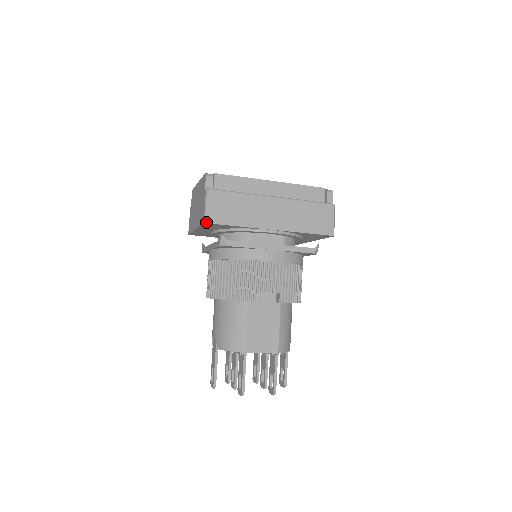
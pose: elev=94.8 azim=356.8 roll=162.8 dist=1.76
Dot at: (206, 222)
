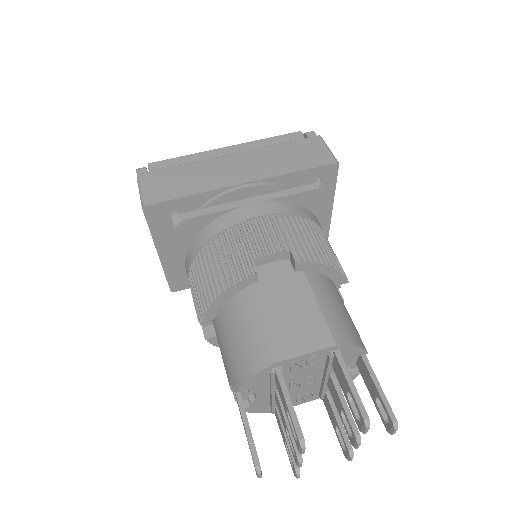
Dot at: (144, 205)
